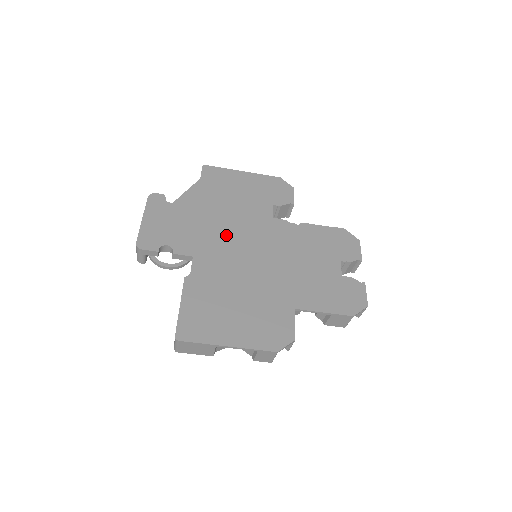
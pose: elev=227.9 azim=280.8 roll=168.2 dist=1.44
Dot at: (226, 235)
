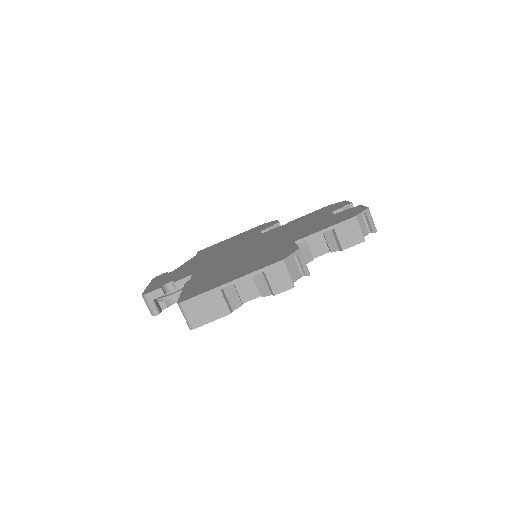
Dot at: (221, 256)
